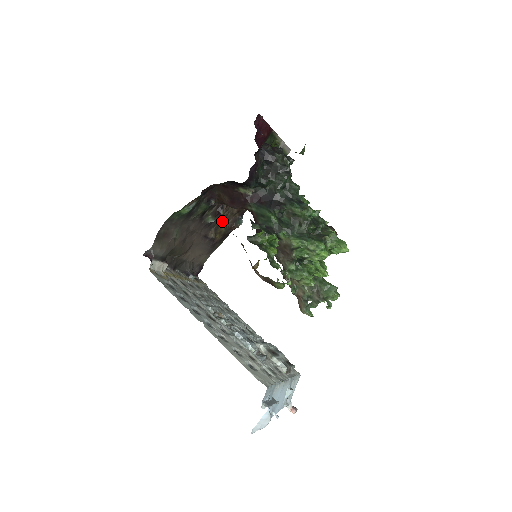
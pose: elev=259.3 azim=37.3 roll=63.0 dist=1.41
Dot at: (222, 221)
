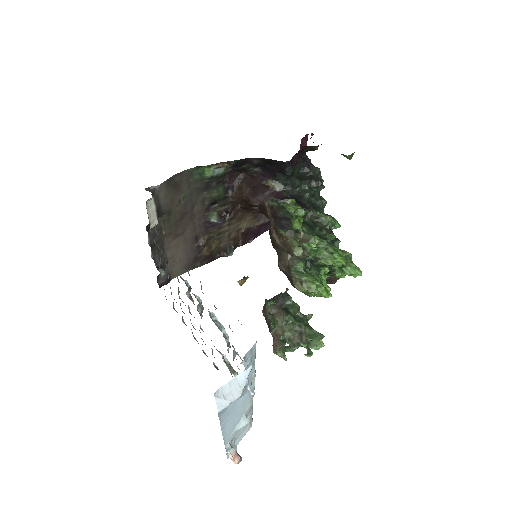
Dot at: (218, 236)
